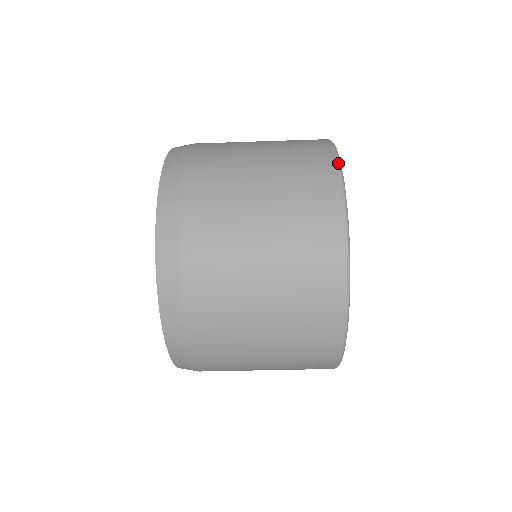
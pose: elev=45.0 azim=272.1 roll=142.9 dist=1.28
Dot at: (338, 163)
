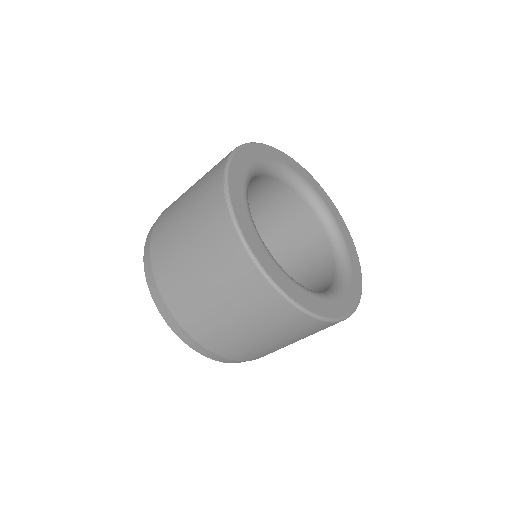
Dot at: (255, 143)
